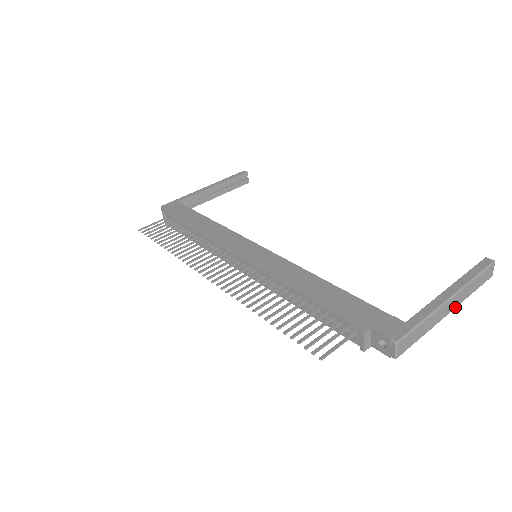
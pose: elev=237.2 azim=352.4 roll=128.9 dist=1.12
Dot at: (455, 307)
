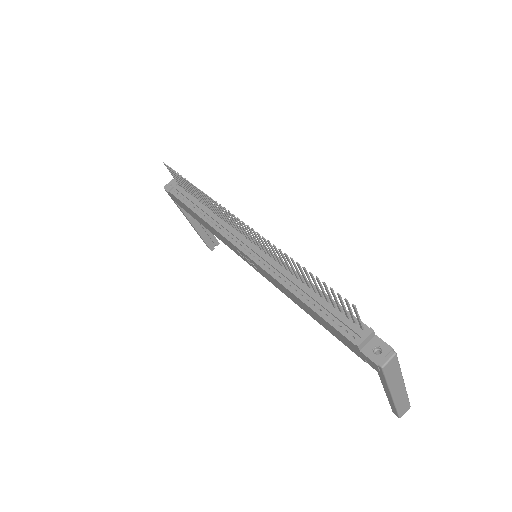
Dot at: (395, 399)
